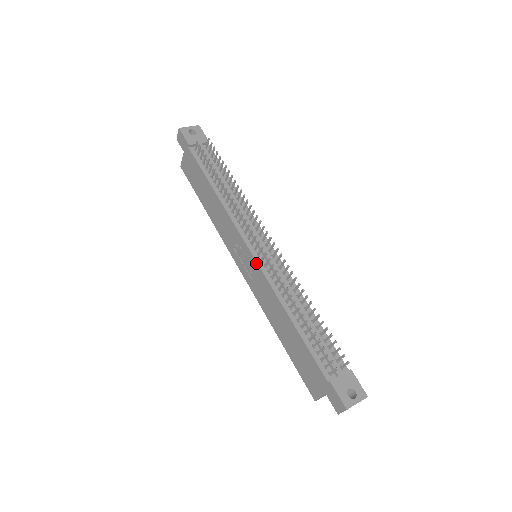
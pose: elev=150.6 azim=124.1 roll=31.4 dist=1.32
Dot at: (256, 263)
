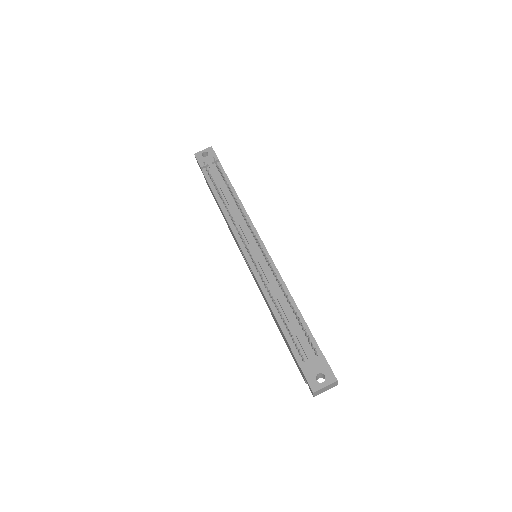
Dot at: (248, 264)
